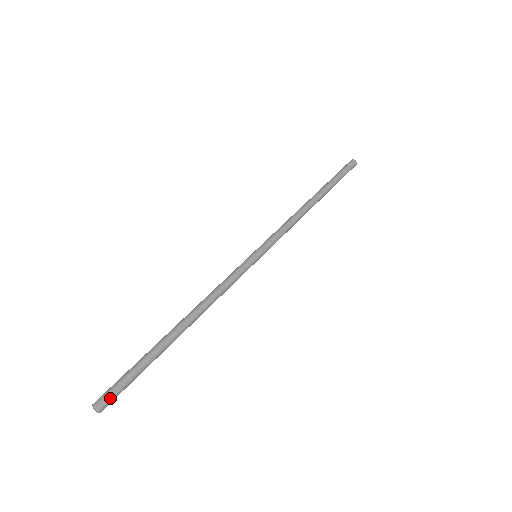
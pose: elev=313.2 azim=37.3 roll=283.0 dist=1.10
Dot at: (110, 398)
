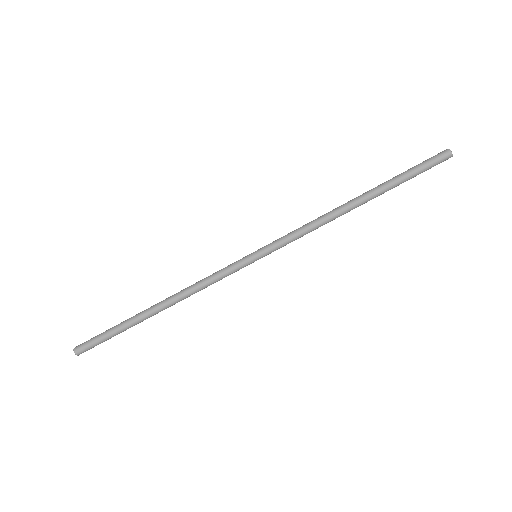
Dot at: (85, 348)
